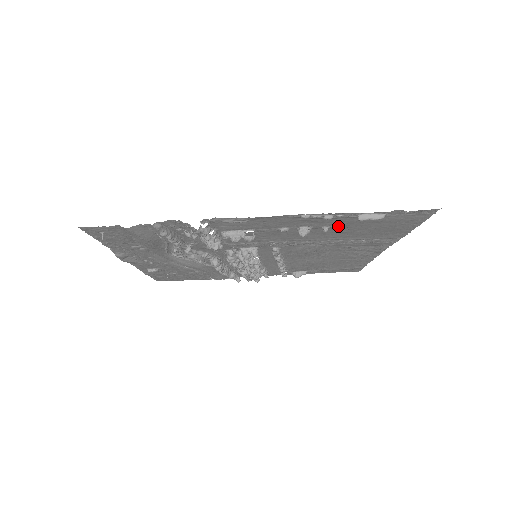
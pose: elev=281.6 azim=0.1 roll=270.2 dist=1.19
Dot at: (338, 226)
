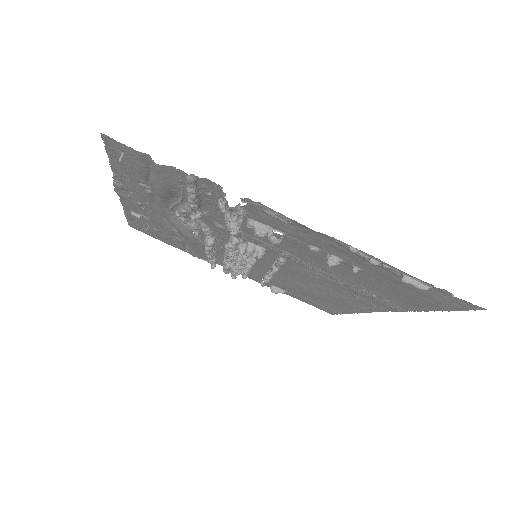
Dot at: (369, 273)
